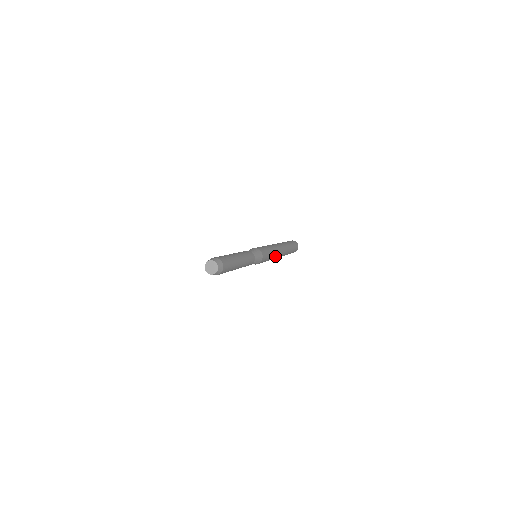
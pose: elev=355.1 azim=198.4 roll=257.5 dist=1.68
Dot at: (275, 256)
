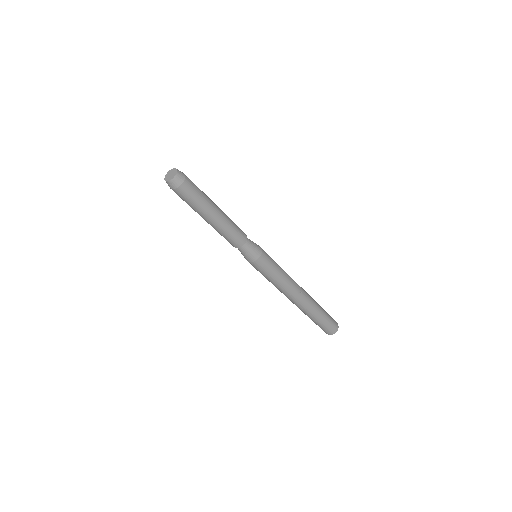
Dot at: (288, 285)
